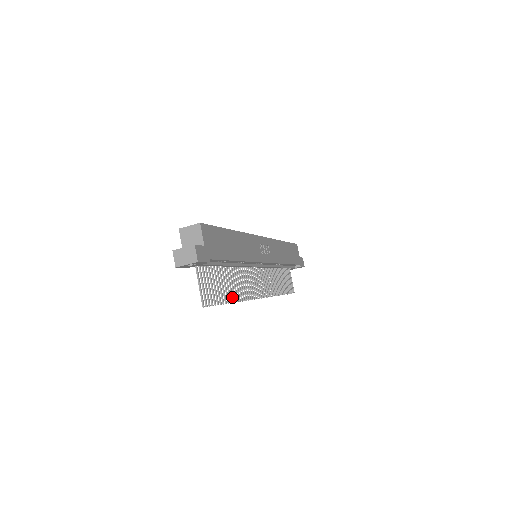
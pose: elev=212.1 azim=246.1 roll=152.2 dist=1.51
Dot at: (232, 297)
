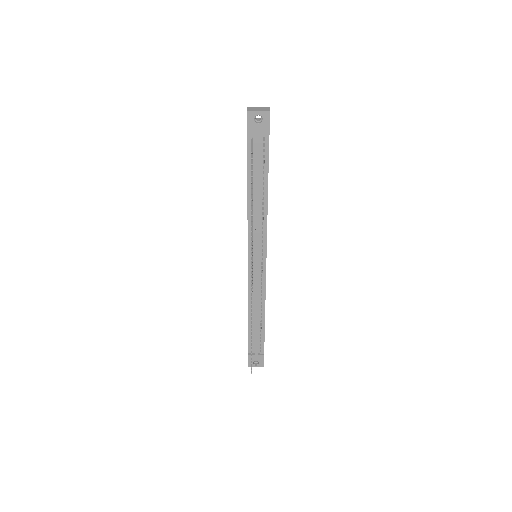
Dot at: (252, 213)
